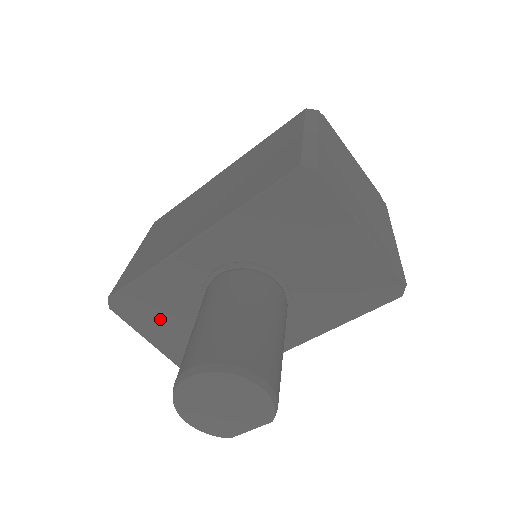
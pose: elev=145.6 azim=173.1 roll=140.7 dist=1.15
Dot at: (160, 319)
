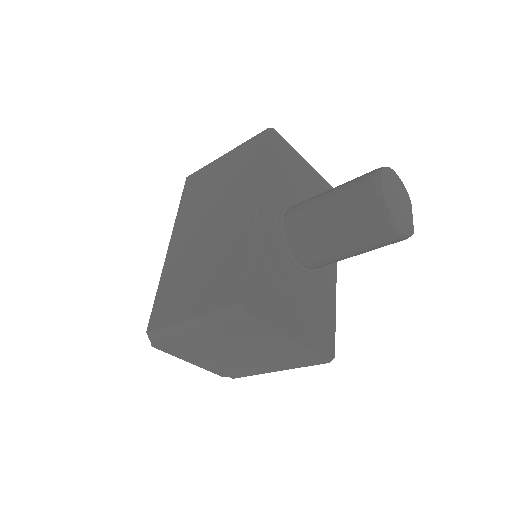
Dot at: (279, 299)
